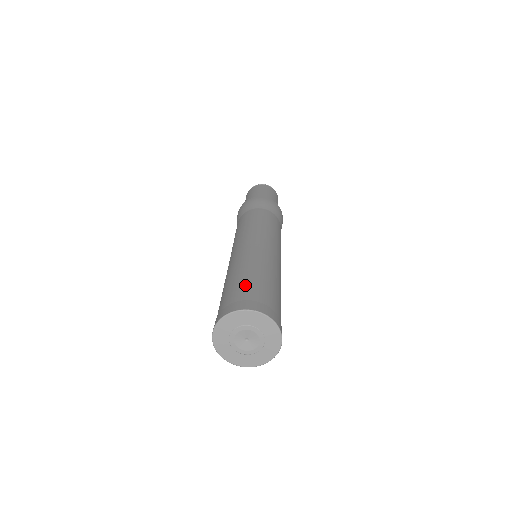
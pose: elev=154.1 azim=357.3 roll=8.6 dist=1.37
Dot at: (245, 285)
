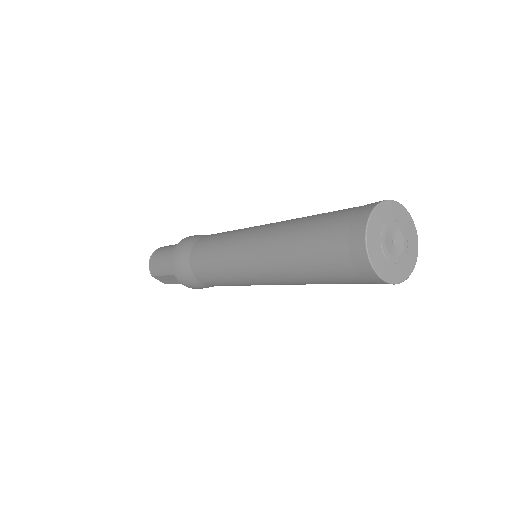
Dot at: occluded
